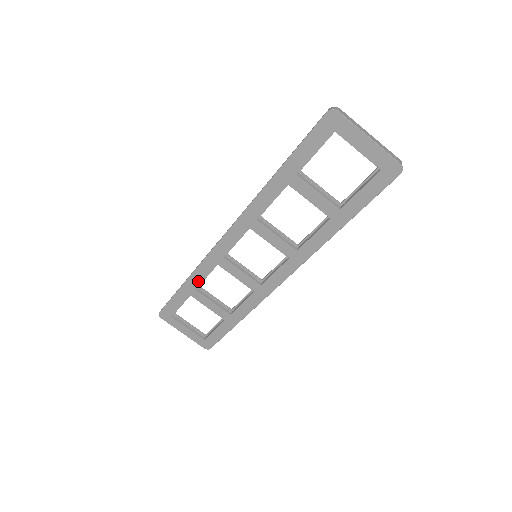
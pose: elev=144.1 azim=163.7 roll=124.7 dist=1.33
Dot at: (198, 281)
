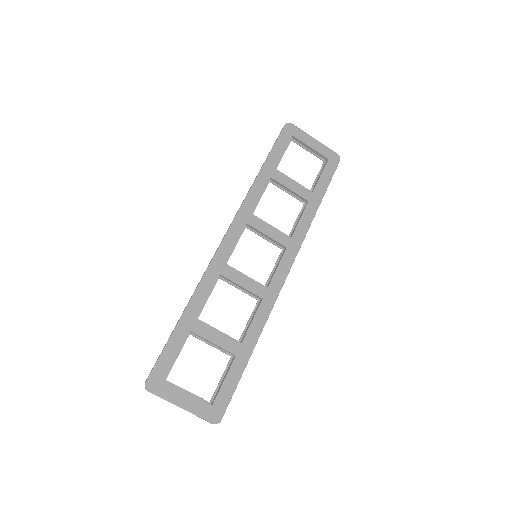
Dot at: (200, 305)
